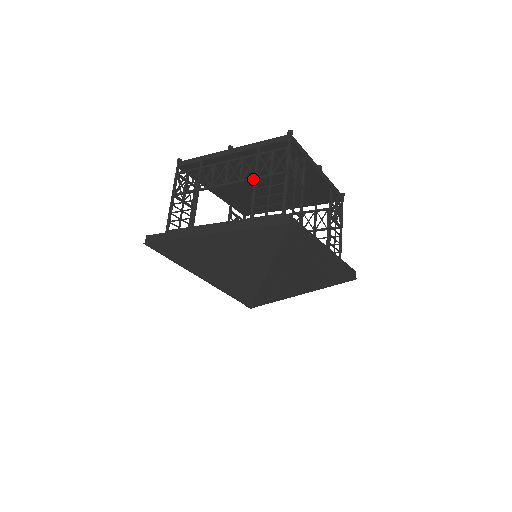
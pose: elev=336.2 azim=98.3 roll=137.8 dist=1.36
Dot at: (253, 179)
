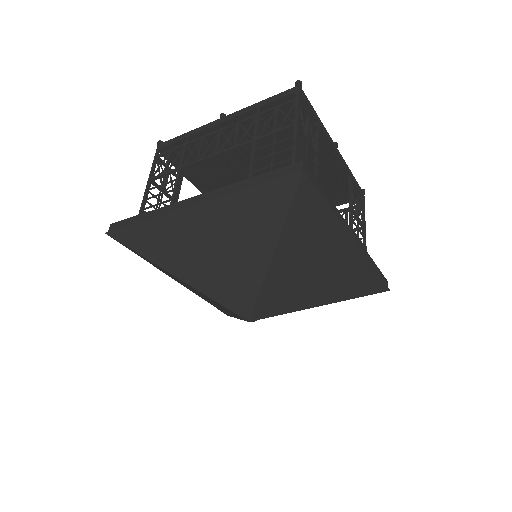
Dot at: (251, 141)
